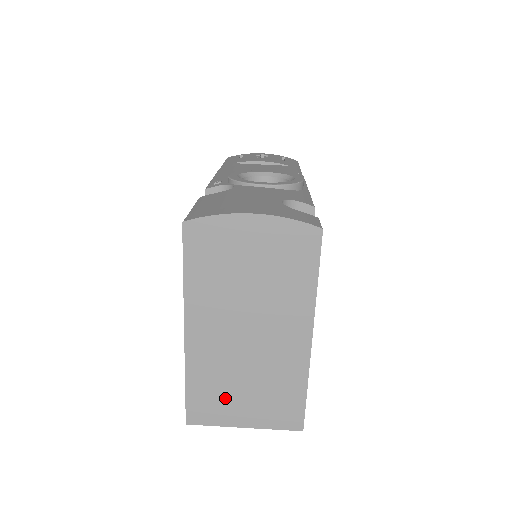
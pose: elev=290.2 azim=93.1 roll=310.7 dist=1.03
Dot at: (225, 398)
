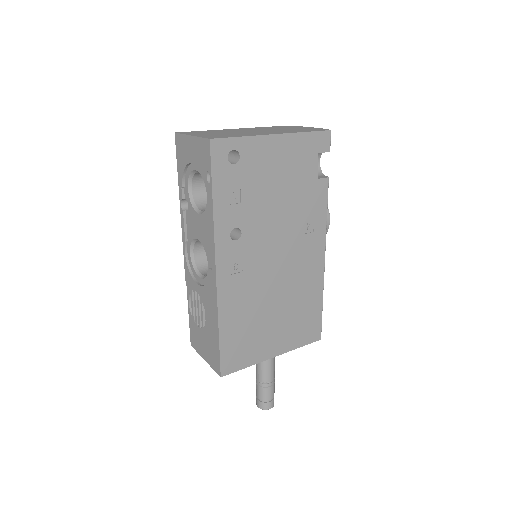
Dot at: (207, 133)
